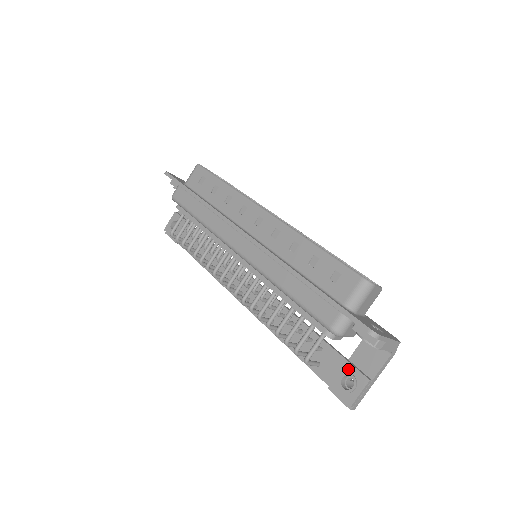
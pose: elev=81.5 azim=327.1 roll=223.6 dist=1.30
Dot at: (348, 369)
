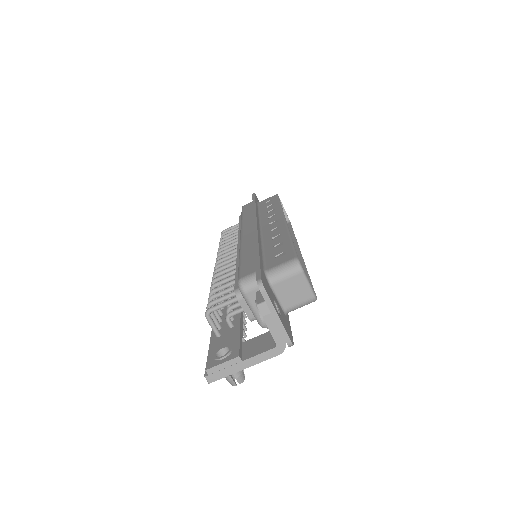
Dot at: (234, 344)
